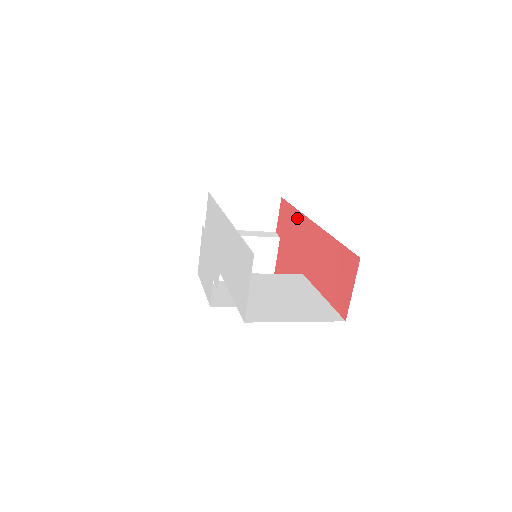
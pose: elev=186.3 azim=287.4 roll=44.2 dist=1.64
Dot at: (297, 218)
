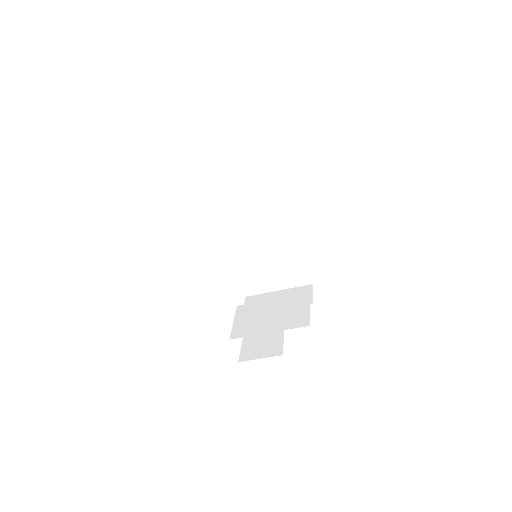
Dot at: occluded
